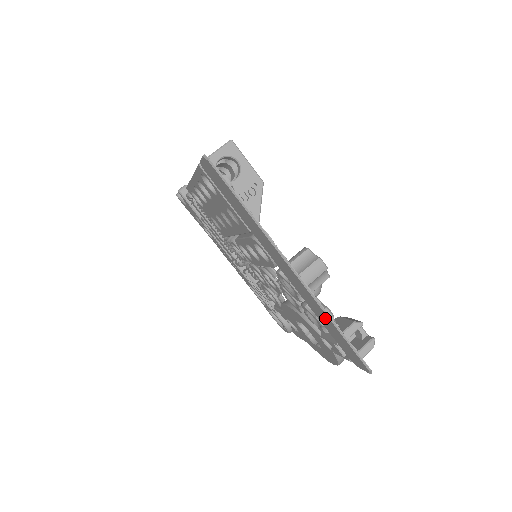
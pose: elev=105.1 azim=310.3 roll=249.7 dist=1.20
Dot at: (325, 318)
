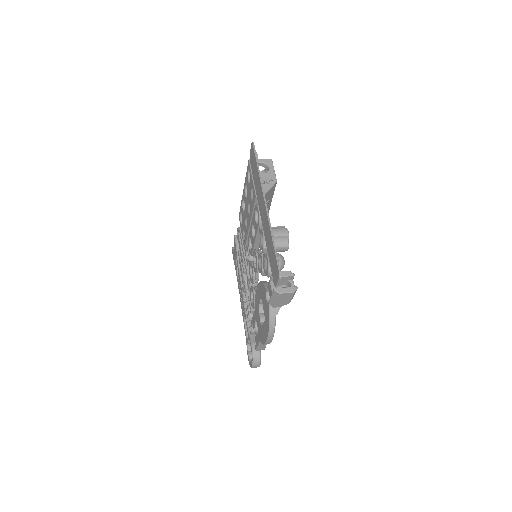
Dot at: (270, 239)
